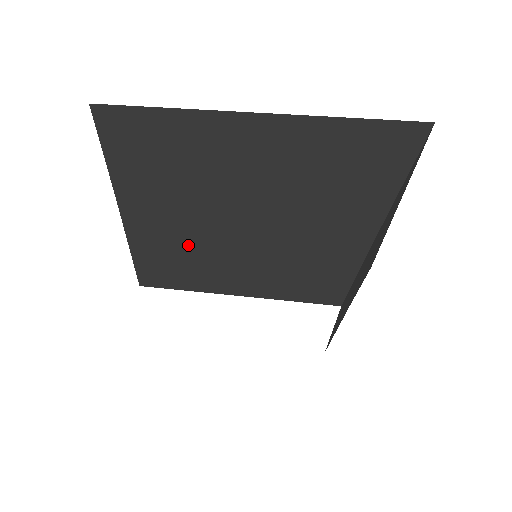
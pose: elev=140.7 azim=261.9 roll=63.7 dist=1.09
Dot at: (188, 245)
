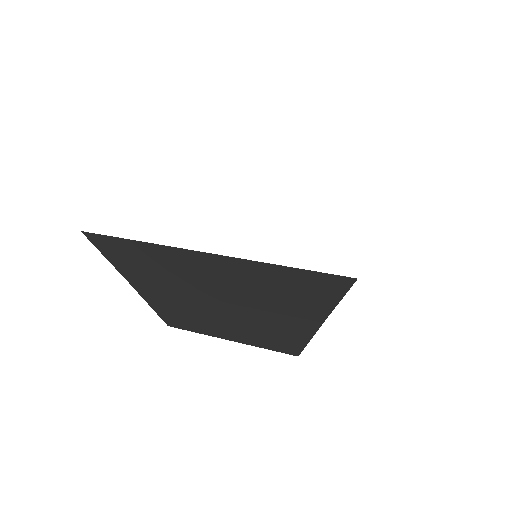
Dot at: (189, 314)
